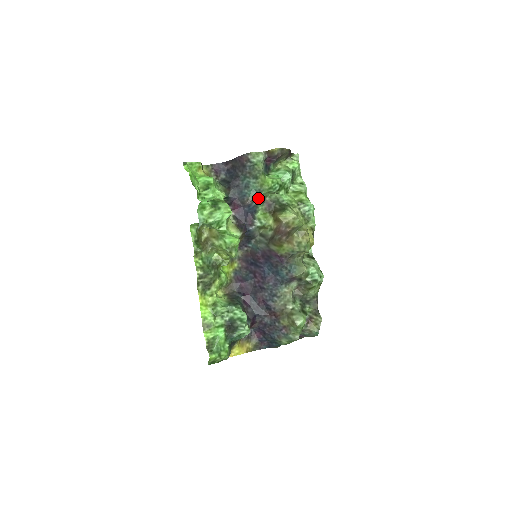
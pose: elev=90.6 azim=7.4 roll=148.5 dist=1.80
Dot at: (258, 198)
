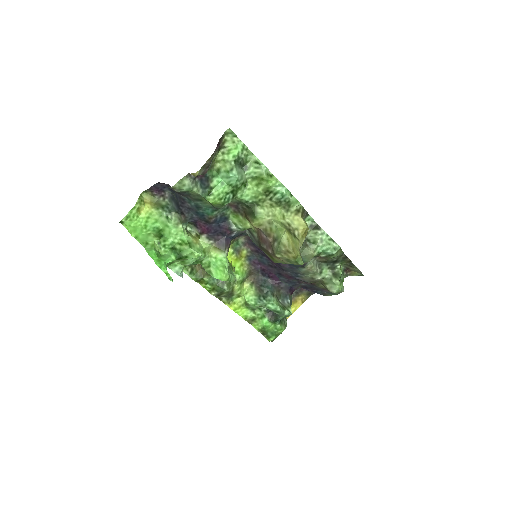
Dot at: (218, 210)
